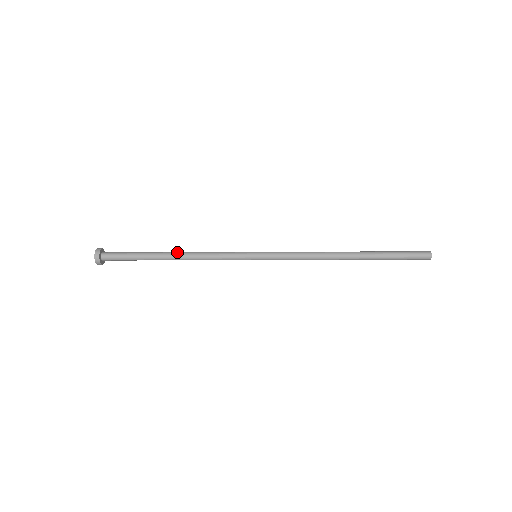
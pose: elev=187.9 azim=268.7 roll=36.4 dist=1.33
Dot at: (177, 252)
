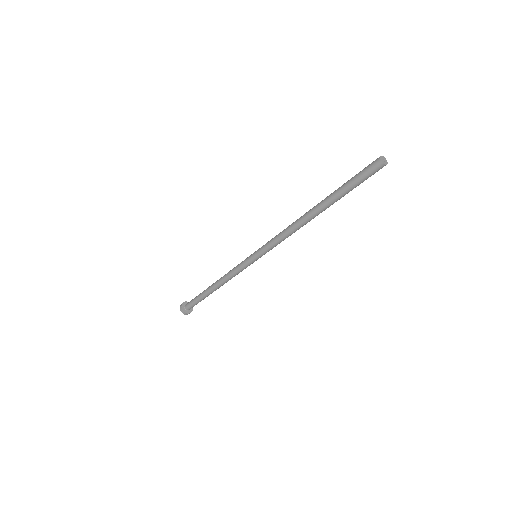
Dot at: (216, 281)
